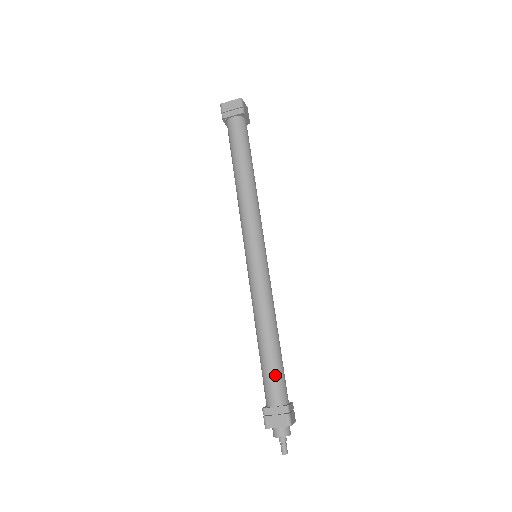
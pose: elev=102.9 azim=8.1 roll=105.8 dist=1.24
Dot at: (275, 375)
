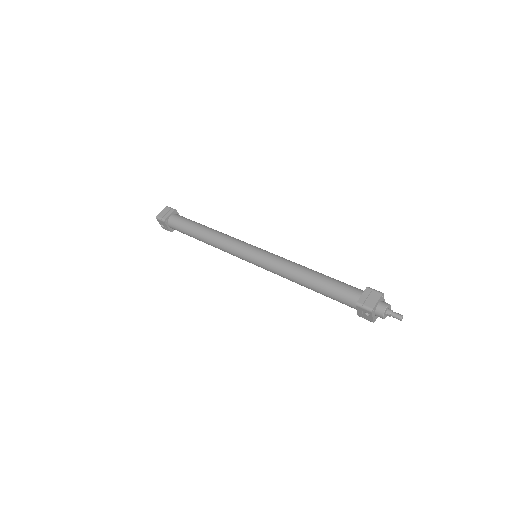
Dot at: (340, 284)
